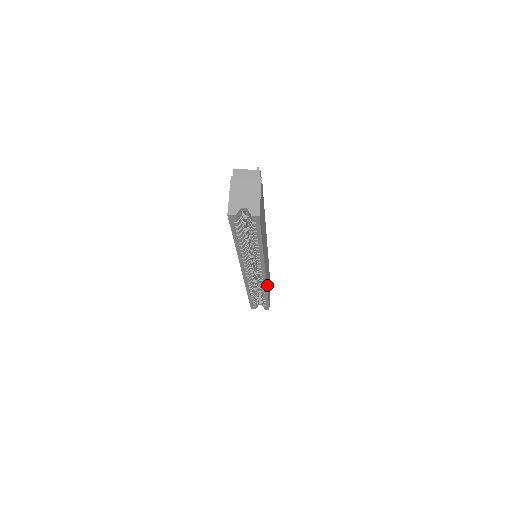
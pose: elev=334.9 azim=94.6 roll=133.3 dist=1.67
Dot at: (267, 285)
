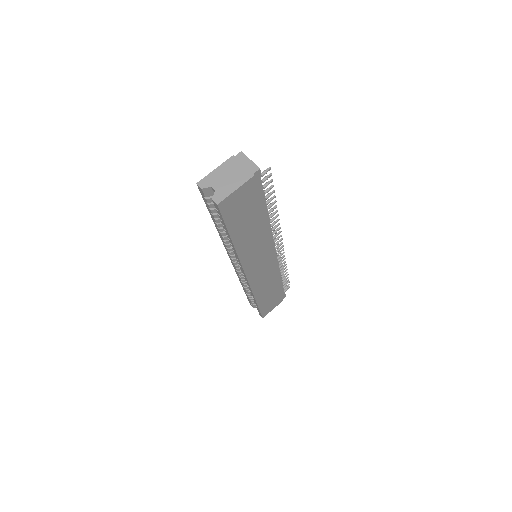
Dot at: (257, 291)
